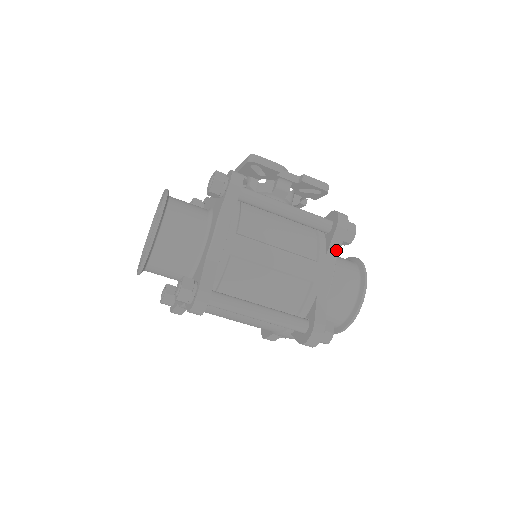
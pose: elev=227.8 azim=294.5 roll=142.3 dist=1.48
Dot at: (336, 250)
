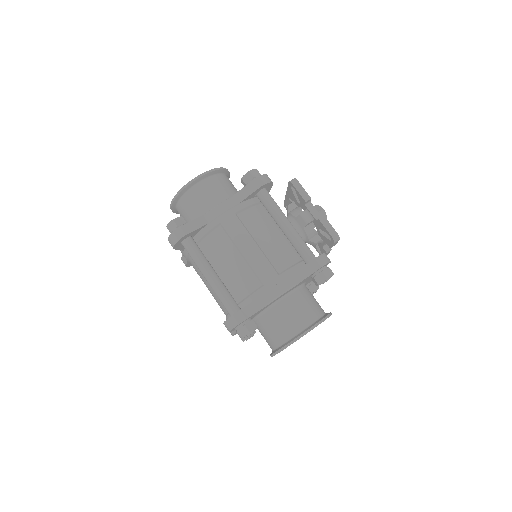
Dot at: (300, 278)
